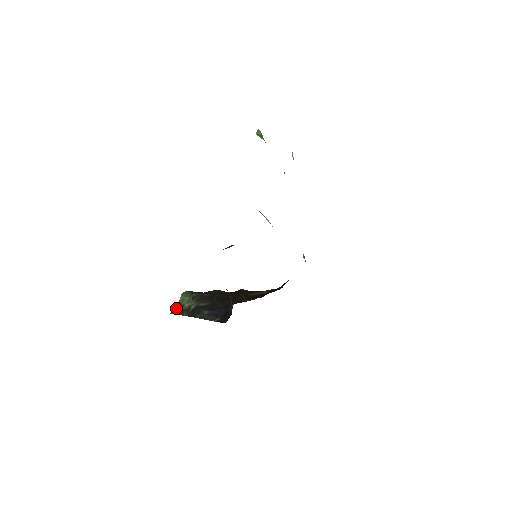
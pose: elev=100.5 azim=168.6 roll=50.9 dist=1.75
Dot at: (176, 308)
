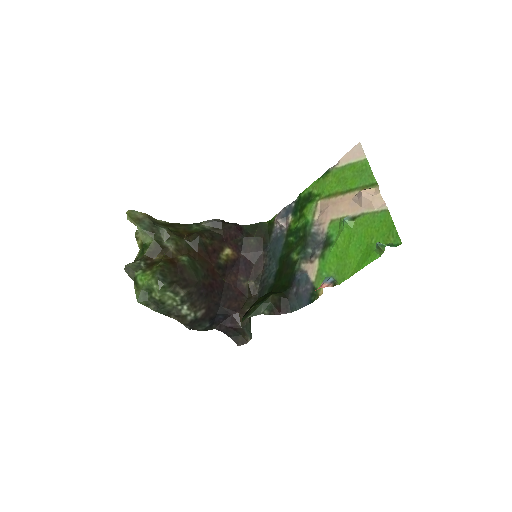
Dot at: (151, 301)
